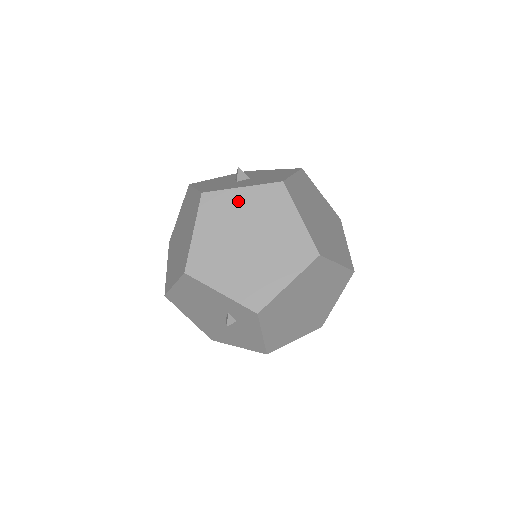
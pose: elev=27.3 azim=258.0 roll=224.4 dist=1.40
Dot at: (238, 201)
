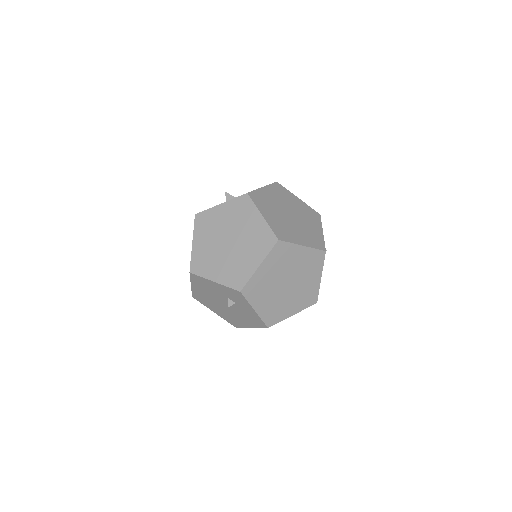
Dot at: (219, 214)
